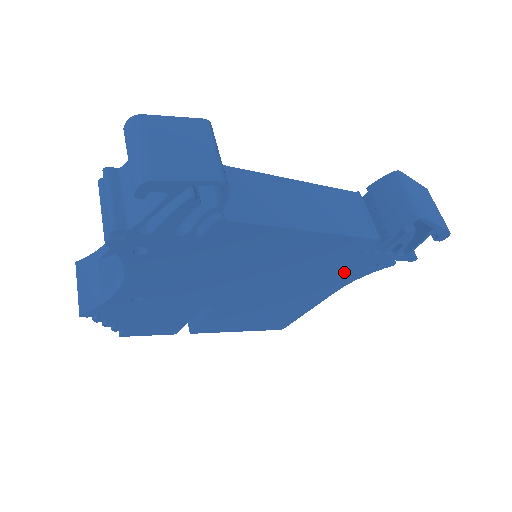
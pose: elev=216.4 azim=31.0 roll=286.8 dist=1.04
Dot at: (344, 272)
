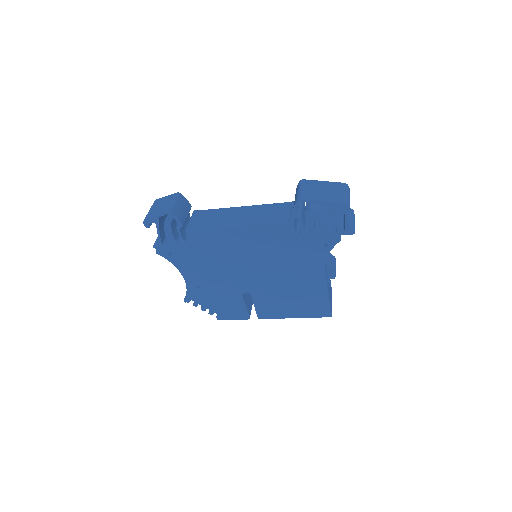
Dot at: (305, 253)
